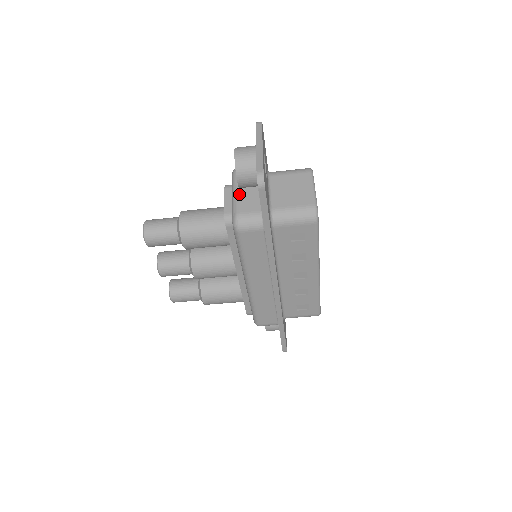
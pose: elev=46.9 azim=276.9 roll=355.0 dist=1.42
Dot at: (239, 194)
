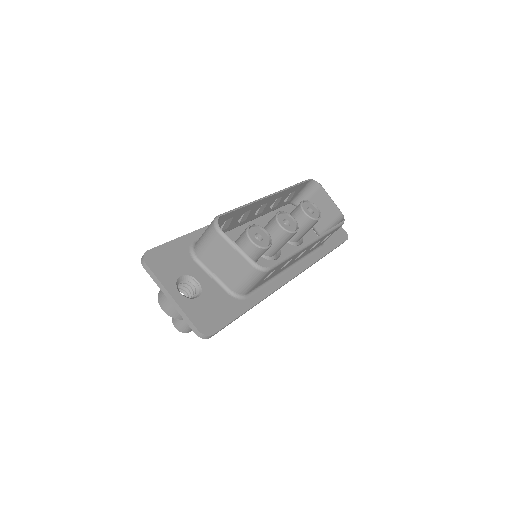
Dot at: occluded
